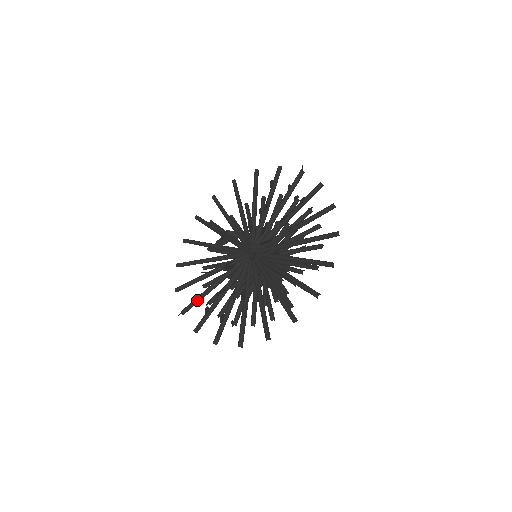
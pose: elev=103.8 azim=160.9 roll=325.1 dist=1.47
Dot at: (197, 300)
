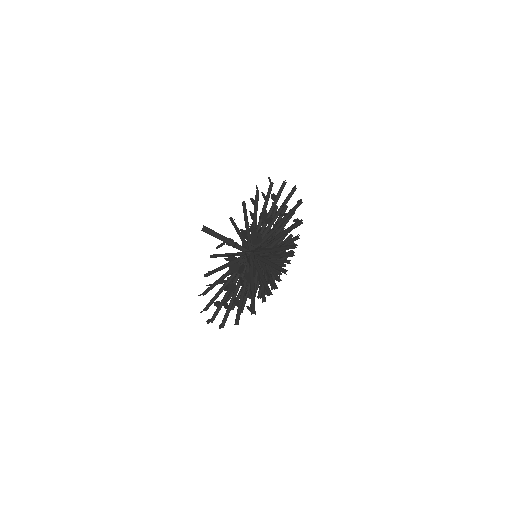
Dot at: (219, 306)
